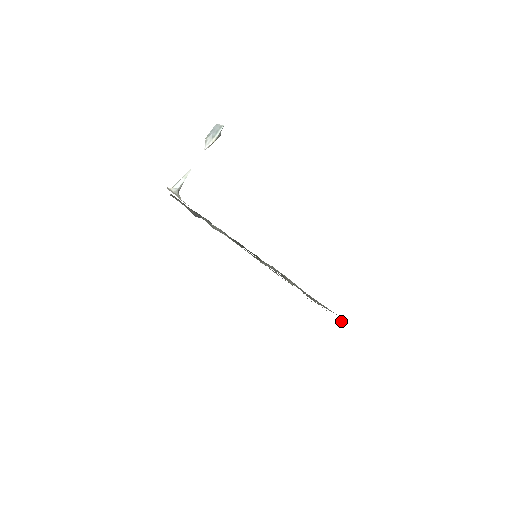
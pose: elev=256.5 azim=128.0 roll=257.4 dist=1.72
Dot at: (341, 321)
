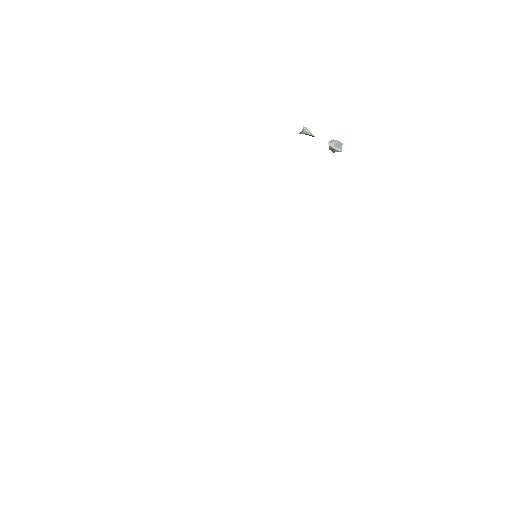
Dot at: occluded
